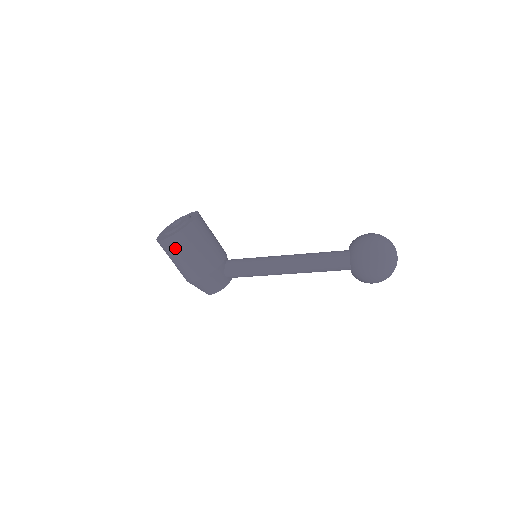
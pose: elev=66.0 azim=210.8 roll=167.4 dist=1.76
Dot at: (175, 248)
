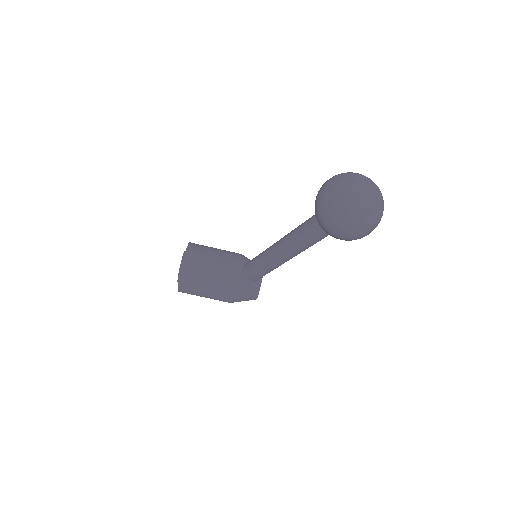
Dot at: (190, 293)
